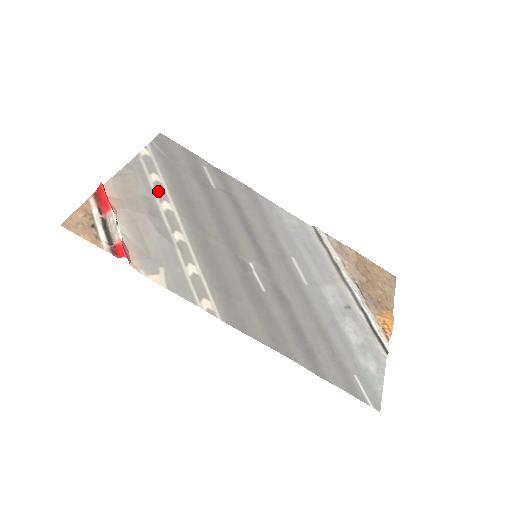
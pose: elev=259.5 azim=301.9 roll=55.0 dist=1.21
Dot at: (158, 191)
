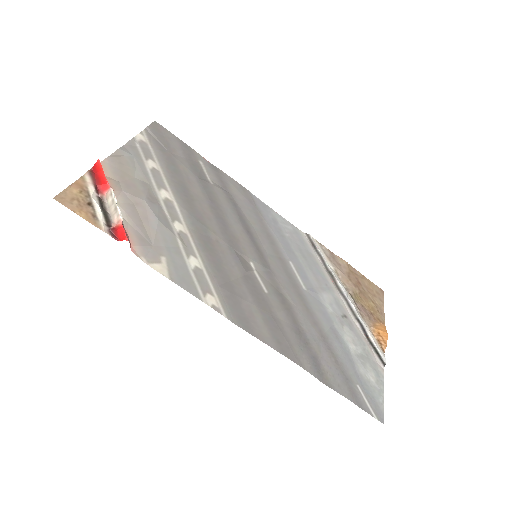
Dot at: (156, 178)
